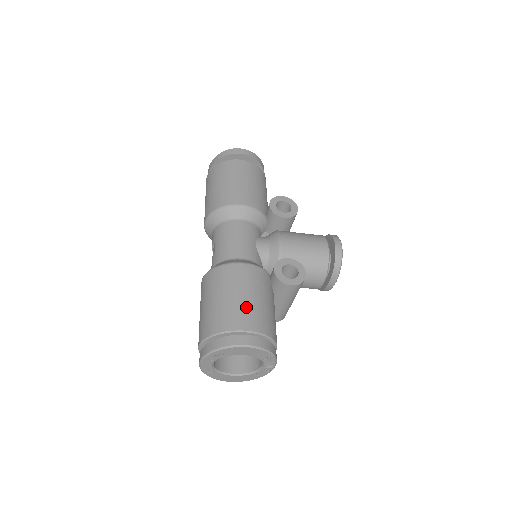
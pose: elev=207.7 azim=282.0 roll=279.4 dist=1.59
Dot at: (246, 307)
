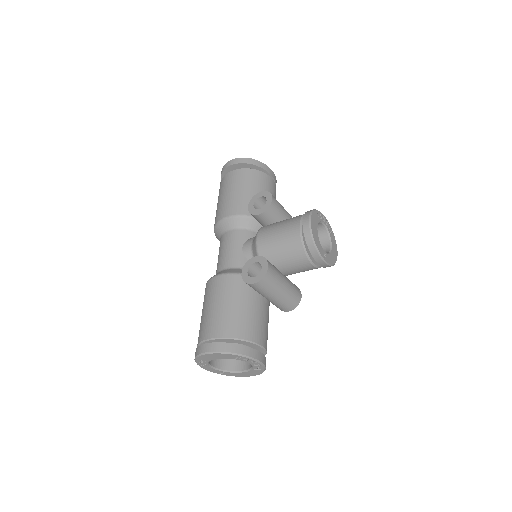
Dot at: (214, 316)
